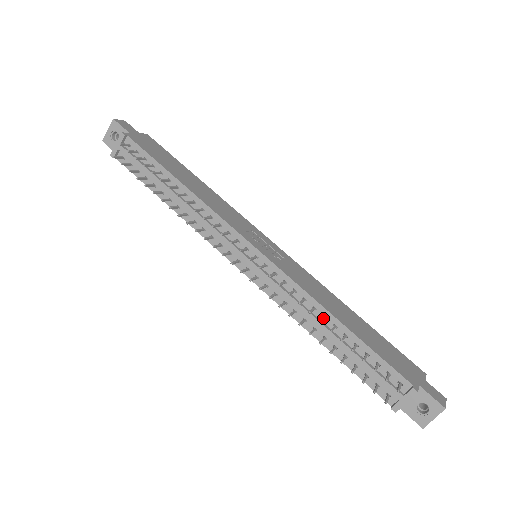
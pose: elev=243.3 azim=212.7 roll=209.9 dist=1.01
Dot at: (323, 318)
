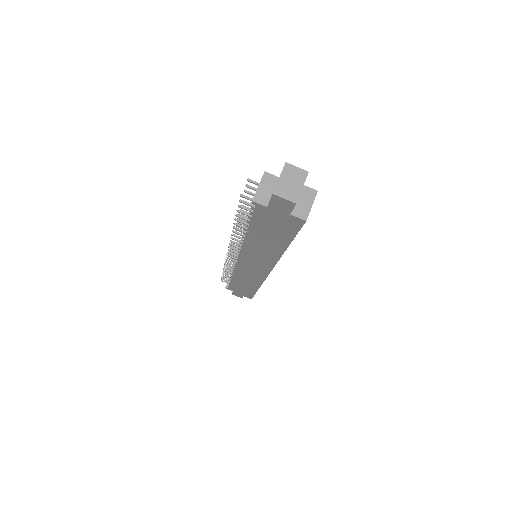
Dot at: (247, 217)
